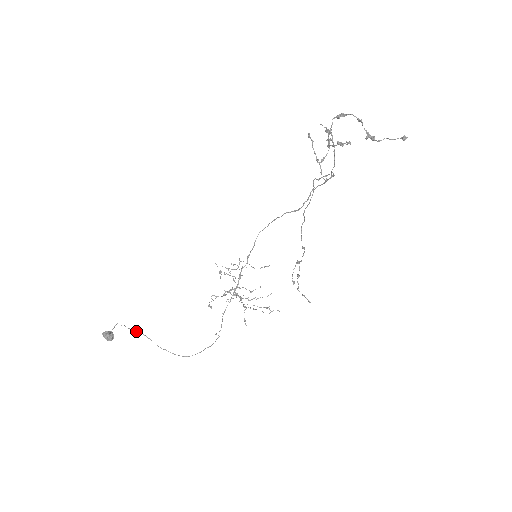
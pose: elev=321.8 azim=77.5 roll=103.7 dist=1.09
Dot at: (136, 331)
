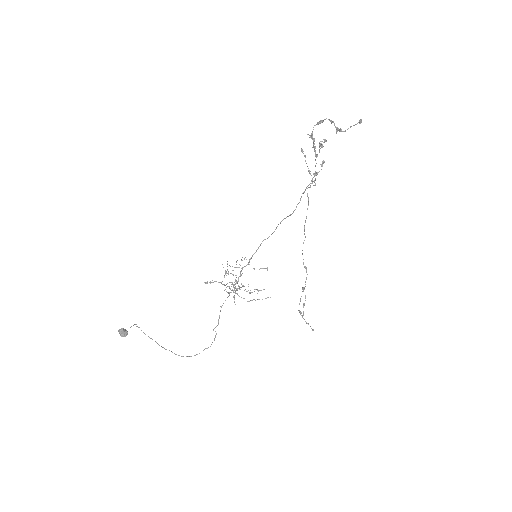
Dot at: (149, 337)
